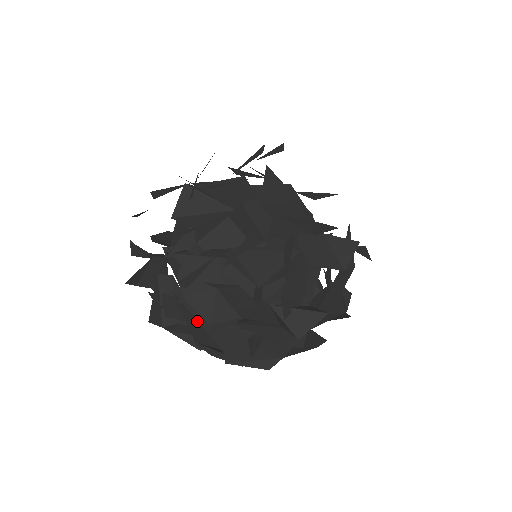
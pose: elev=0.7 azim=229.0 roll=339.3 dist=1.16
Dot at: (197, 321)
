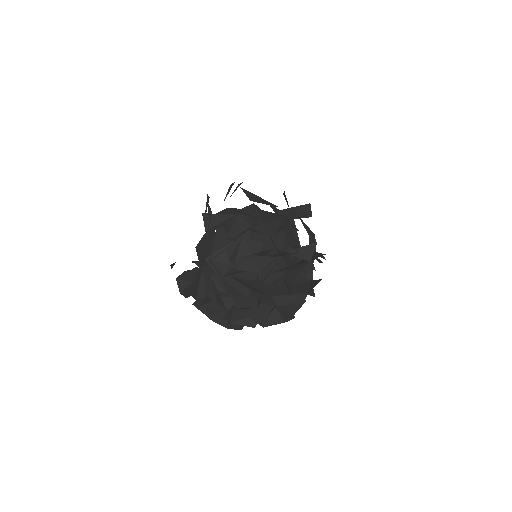
Dot at: (249, 285)
